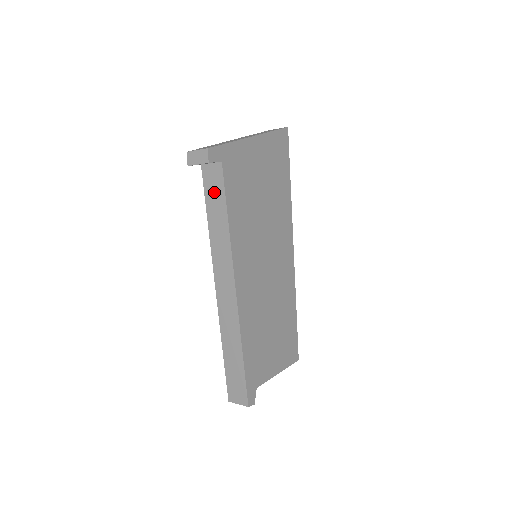
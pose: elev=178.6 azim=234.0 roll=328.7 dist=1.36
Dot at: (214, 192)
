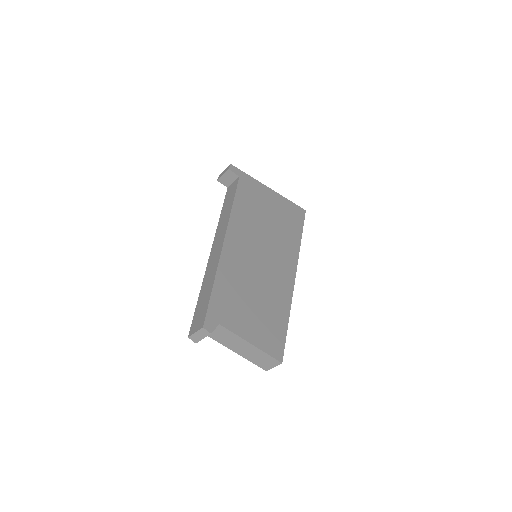
Dot at: (230, 195)
